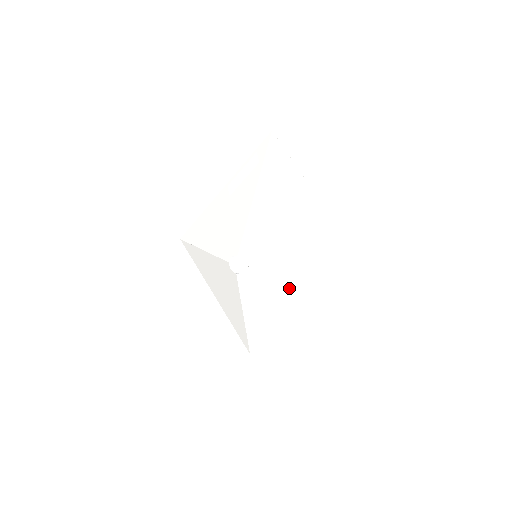
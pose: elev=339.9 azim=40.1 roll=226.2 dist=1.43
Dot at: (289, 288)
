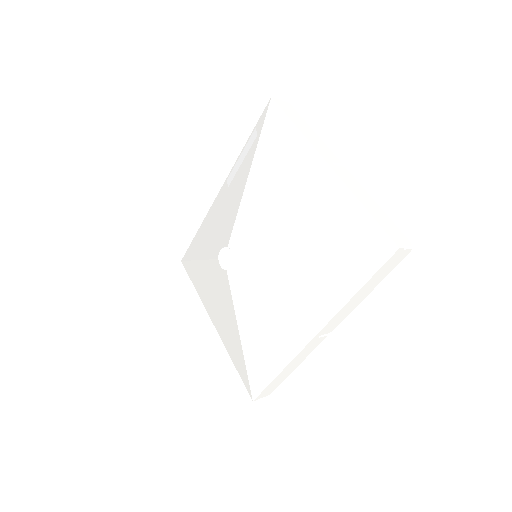
Dot at: (291, 284)
